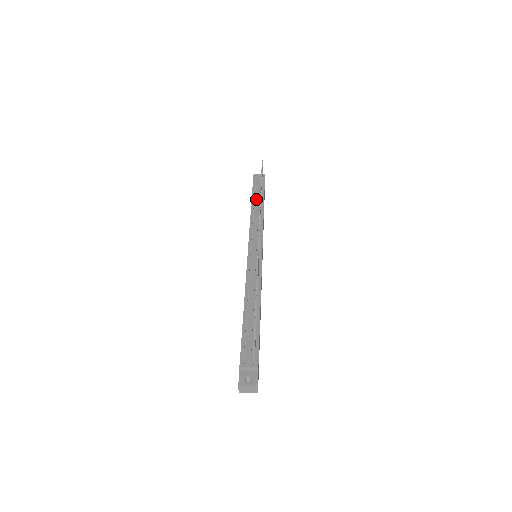
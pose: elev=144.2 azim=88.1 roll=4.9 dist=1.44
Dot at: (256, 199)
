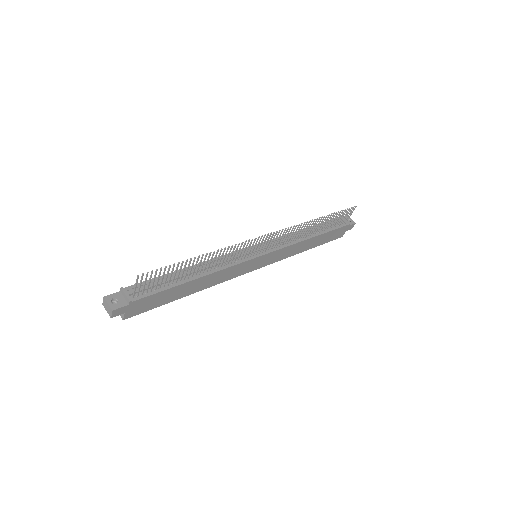
Dot at: (318, 228)
